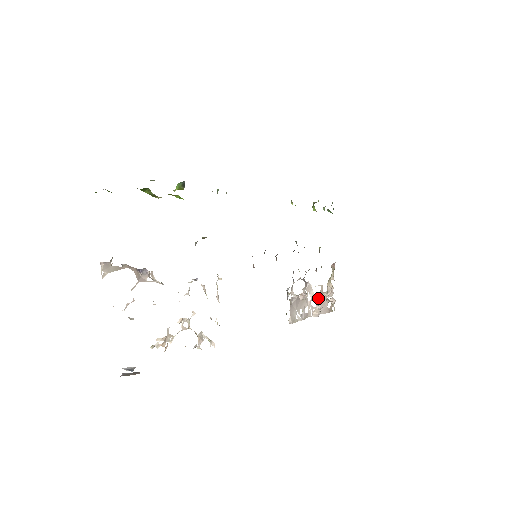
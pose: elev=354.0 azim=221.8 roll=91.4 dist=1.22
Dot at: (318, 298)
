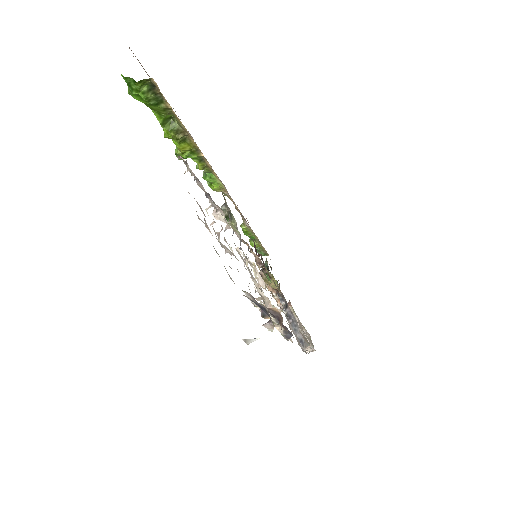
Dot at: occluded
